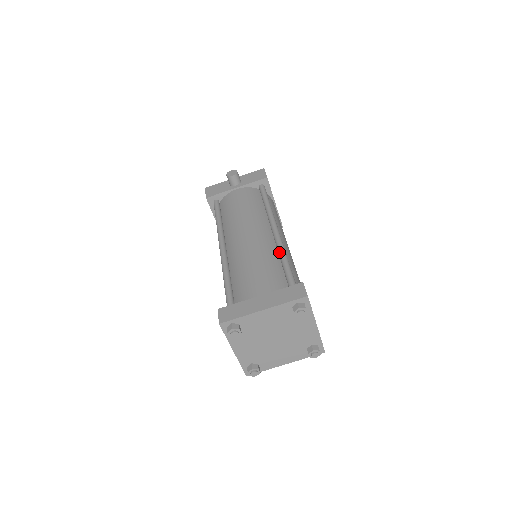
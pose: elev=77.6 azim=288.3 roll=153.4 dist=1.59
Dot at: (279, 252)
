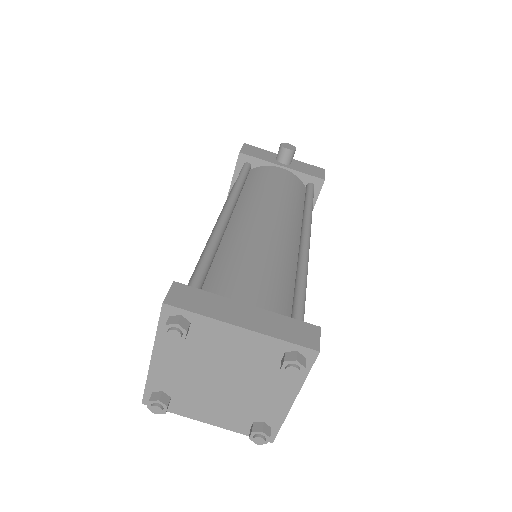
Dot at: (300, 267)
